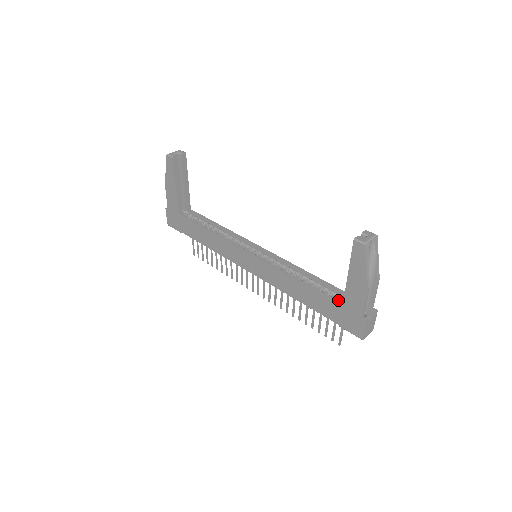
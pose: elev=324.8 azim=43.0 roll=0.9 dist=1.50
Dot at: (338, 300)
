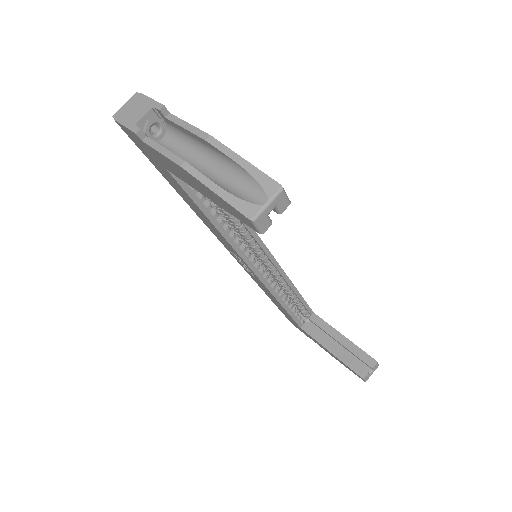
Dot at: (301, 318)
